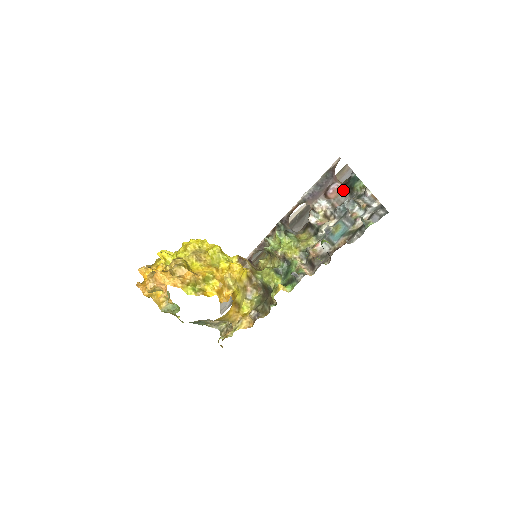
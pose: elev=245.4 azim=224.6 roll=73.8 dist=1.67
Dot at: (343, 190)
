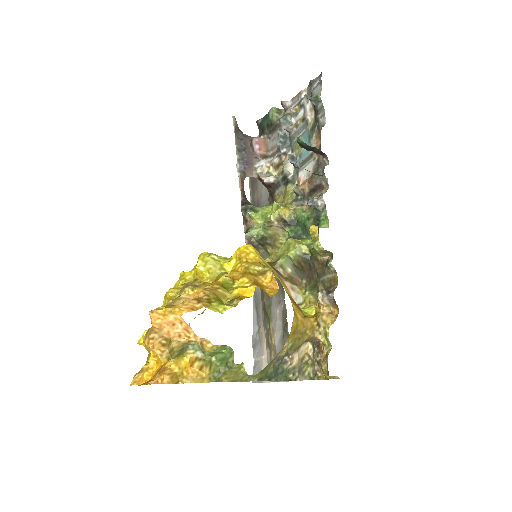
Dot at: (266, 139)
